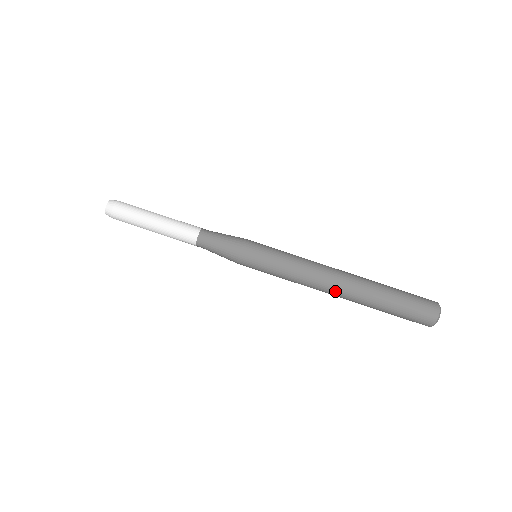
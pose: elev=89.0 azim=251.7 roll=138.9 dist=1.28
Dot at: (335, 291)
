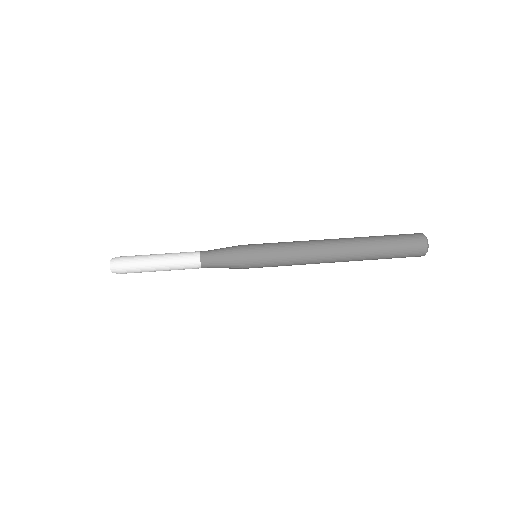
Dot at: (334, 258)
